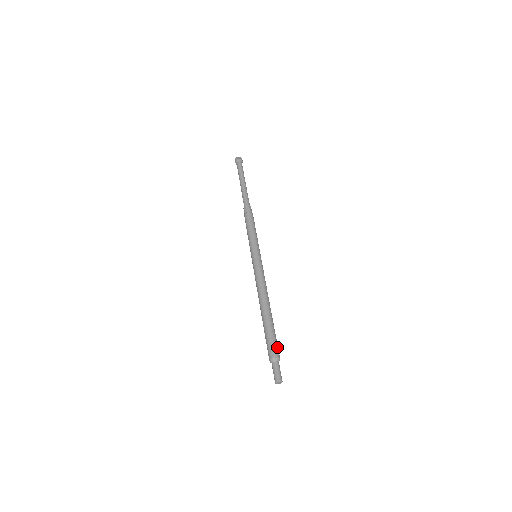
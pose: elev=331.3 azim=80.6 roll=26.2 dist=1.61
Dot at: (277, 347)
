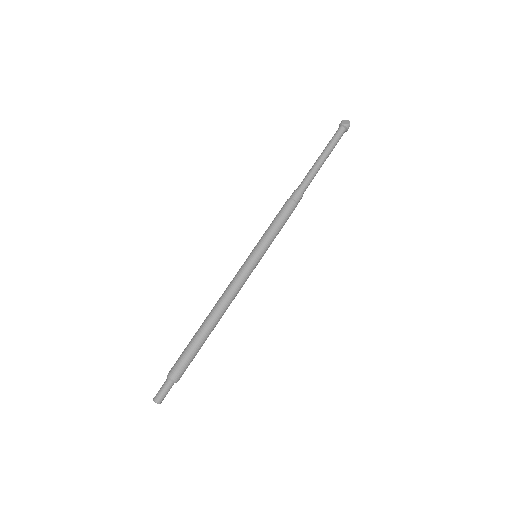
Dot at: (183, 368)
